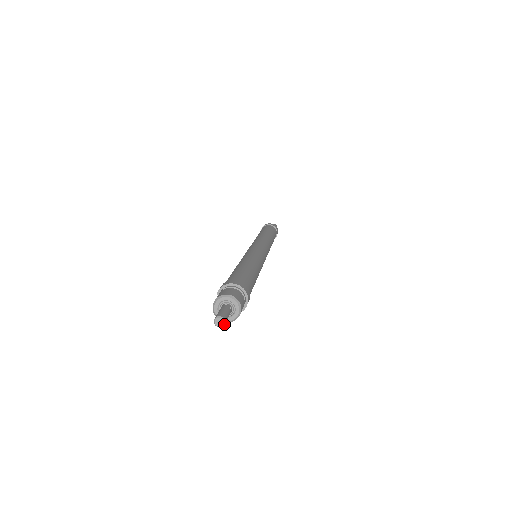
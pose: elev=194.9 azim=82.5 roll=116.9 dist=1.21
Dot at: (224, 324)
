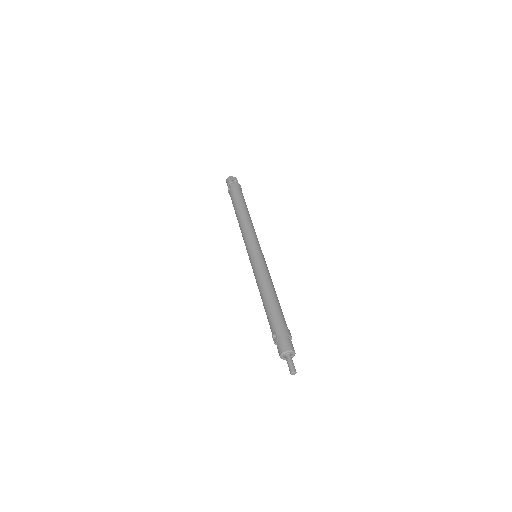
Dot at: occluded
